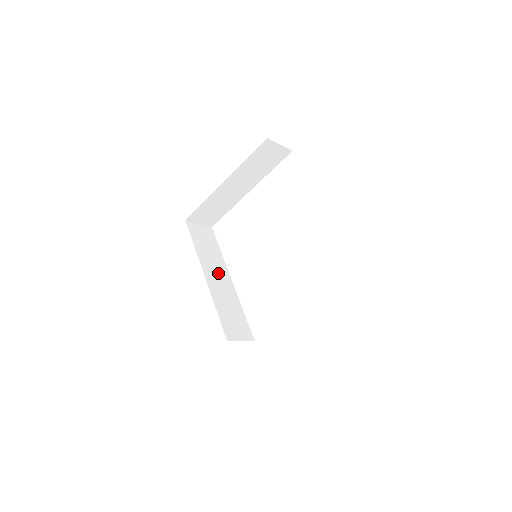
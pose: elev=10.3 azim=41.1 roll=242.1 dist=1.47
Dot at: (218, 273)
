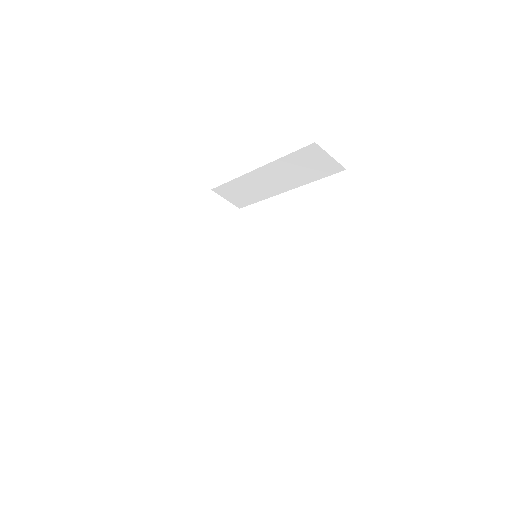
Dot at: occluded
